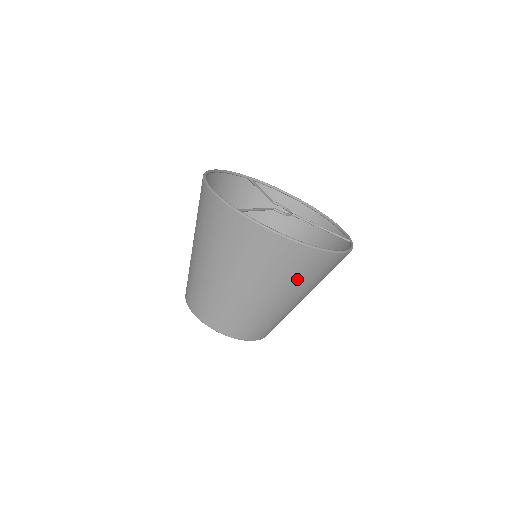
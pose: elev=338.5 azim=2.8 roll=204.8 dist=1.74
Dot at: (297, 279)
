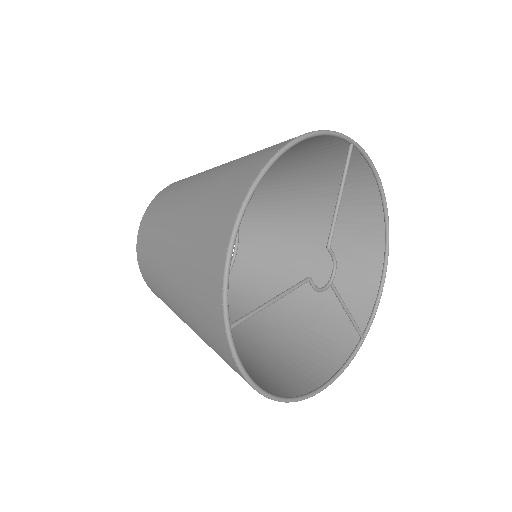
Dot at: (252, 368)
